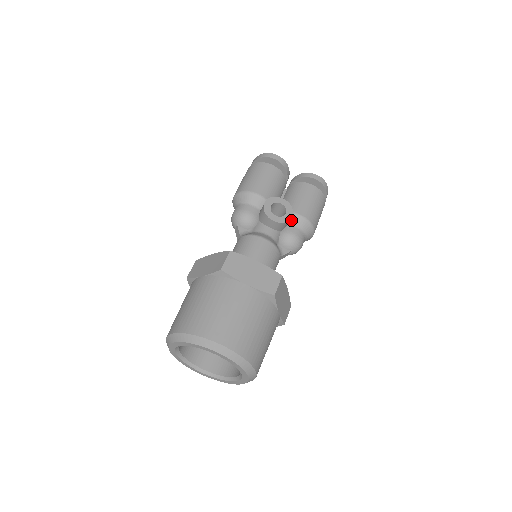
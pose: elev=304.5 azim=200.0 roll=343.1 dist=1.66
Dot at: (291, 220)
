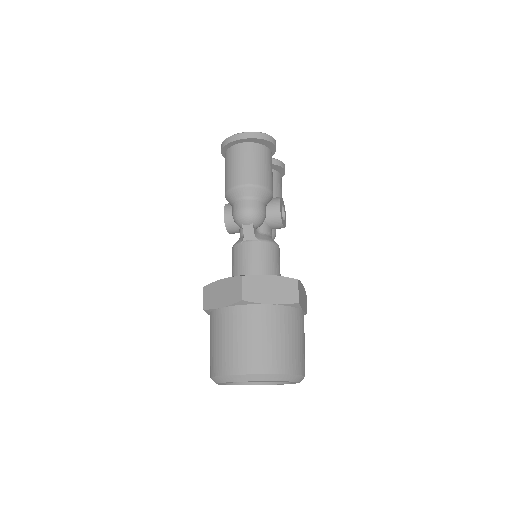
Dot at: occluded
